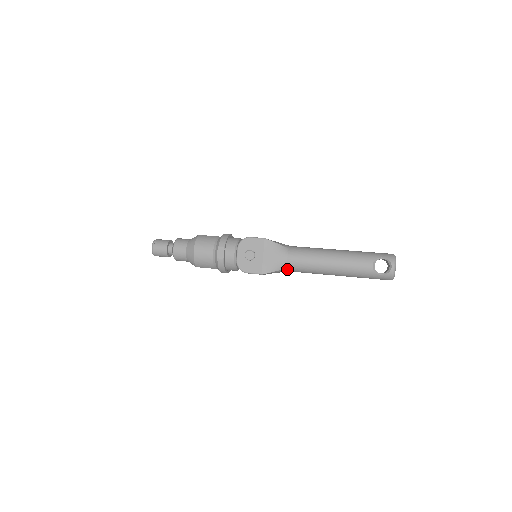
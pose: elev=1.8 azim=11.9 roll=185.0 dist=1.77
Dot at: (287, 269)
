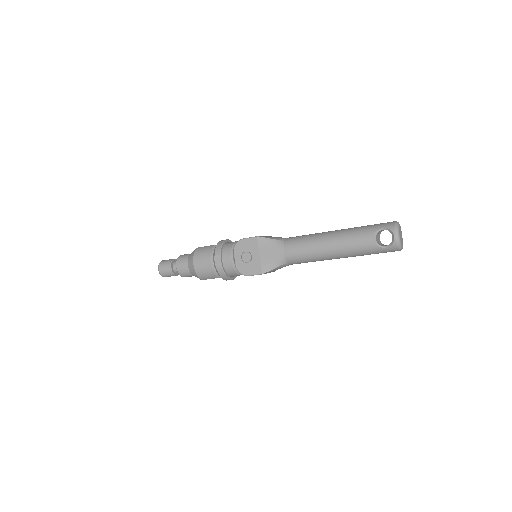
Dot at: (287, 263)
